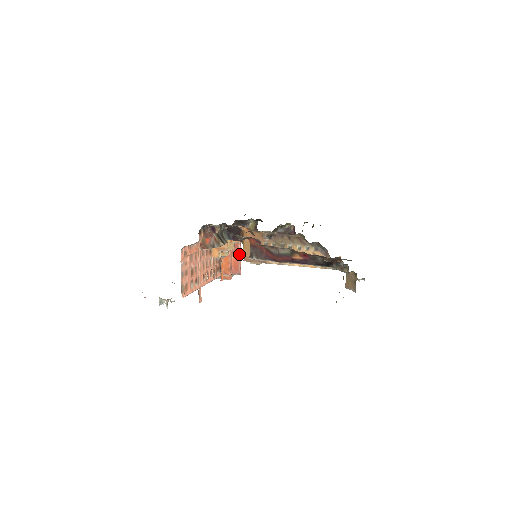
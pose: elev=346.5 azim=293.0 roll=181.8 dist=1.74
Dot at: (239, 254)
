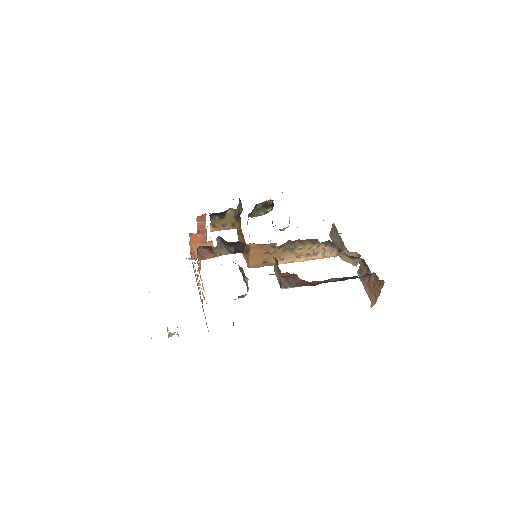
Dot at: occluded
